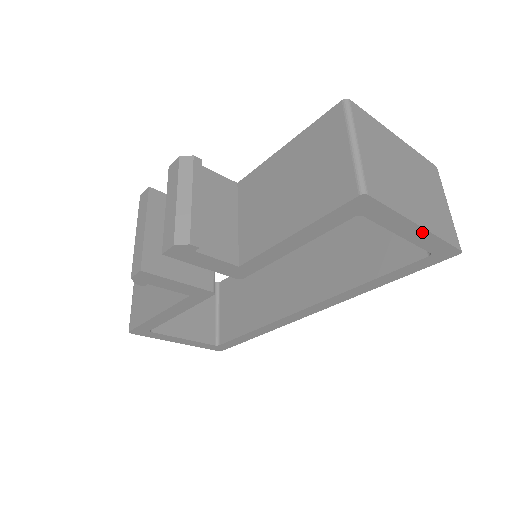
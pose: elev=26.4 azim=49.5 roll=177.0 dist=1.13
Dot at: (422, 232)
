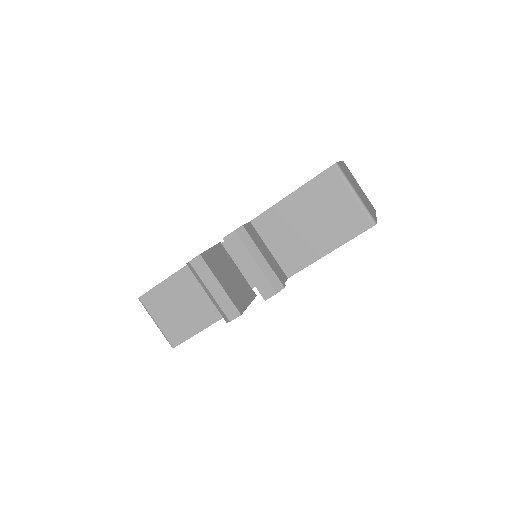
Dot at: occluded
